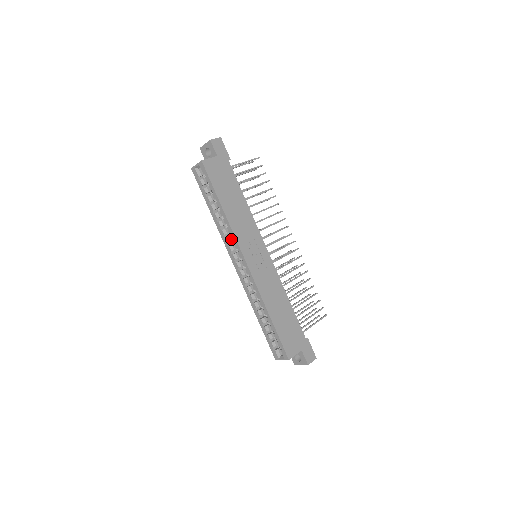
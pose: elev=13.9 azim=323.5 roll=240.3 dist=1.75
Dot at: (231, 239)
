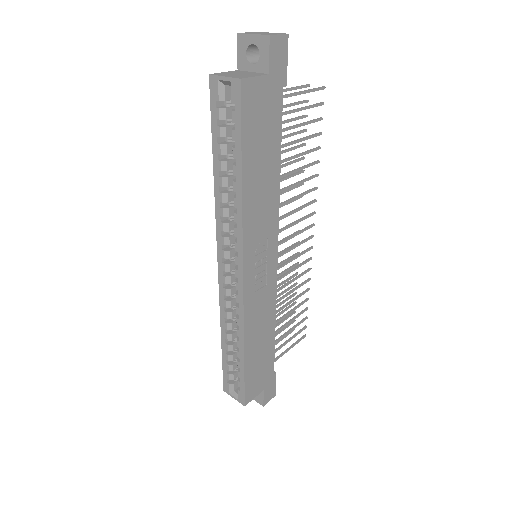
Dot at: (231, 227)
